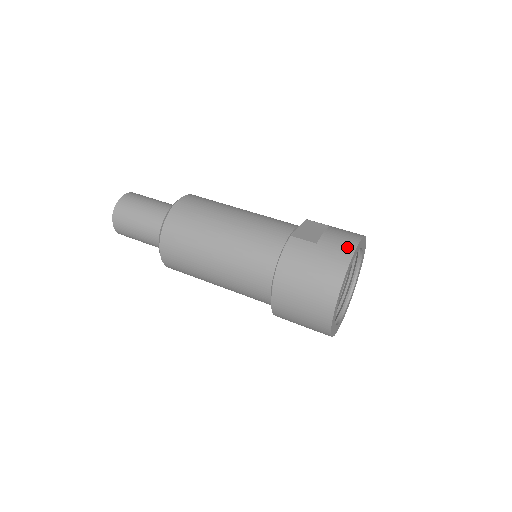
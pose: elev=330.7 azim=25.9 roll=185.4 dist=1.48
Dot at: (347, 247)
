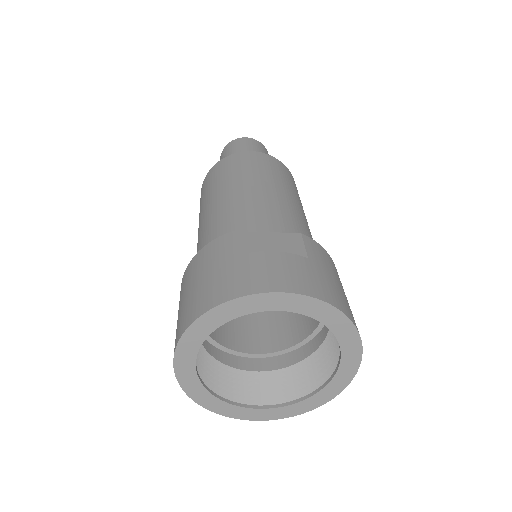
Dot at: (247, 284)
